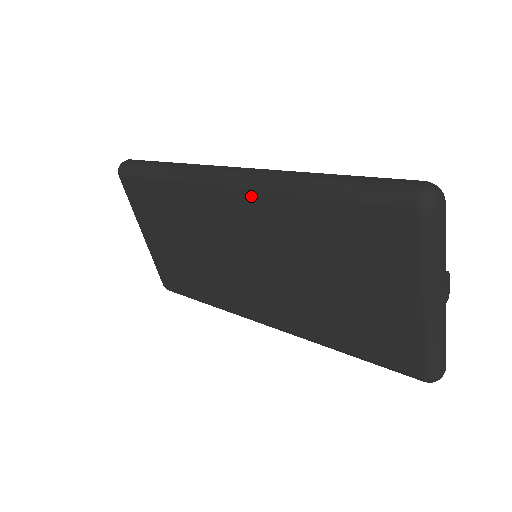
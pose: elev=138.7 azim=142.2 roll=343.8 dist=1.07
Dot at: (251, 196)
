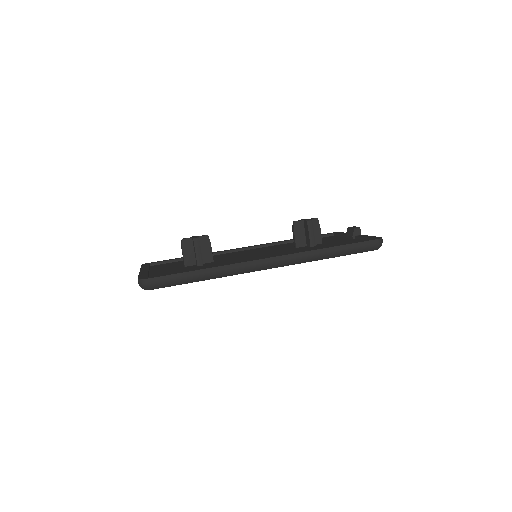
Dot at: occluded
